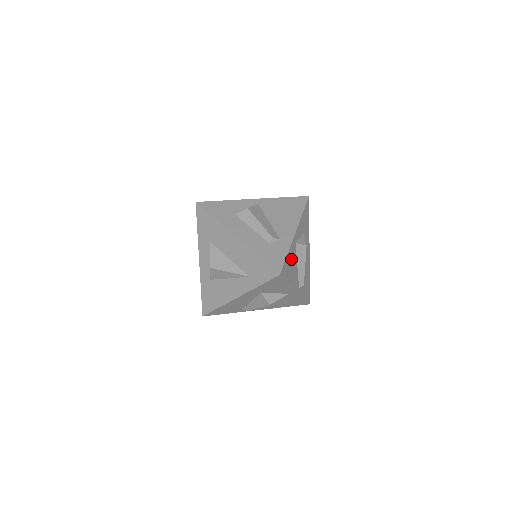
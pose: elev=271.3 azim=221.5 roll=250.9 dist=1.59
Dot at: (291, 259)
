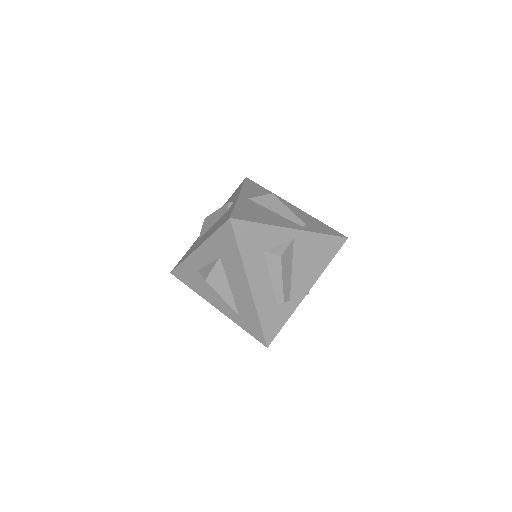
Dot at: occluded
